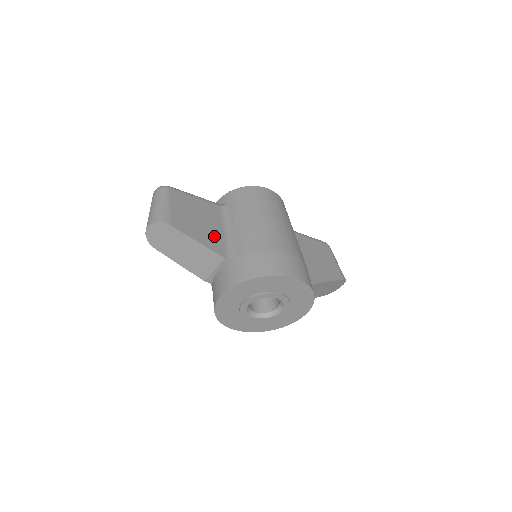
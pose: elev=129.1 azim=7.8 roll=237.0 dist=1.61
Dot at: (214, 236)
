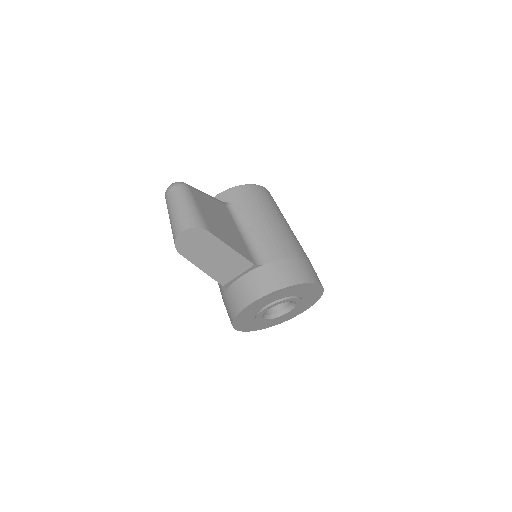
Dot at: (238, 240)
